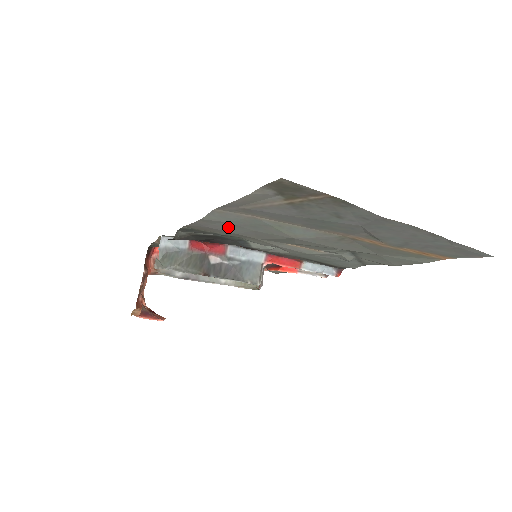
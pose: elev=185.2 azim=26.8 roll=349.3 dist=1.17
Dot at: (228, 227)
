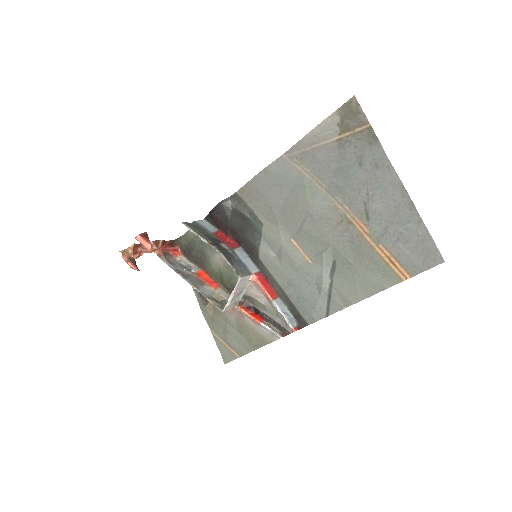
Dot at: (272, 188)
